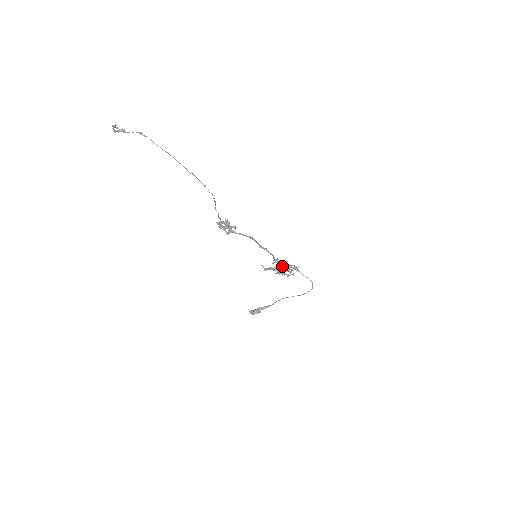
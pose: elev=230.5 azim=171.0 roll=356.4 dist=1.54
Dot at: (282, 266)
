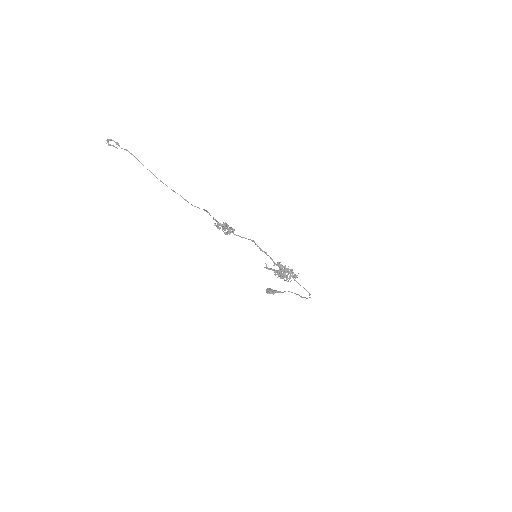
Dot at: (282, 270)
